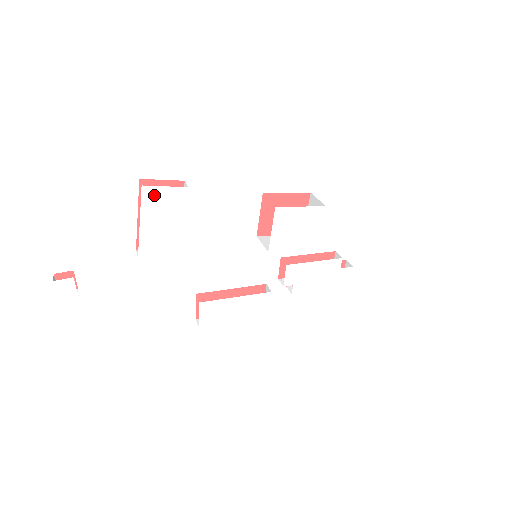
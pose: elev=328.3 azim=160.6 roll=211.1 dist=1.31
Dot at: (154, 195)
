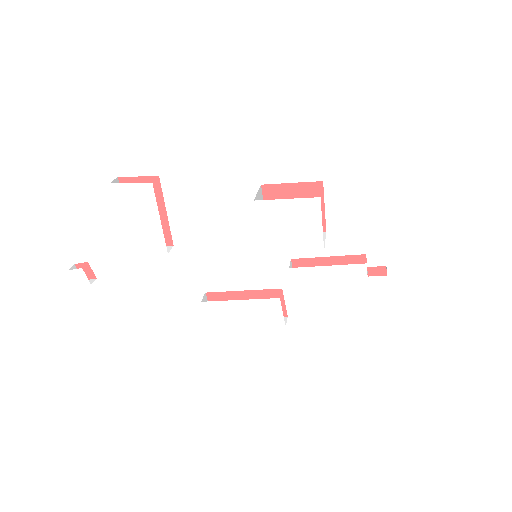
Dot at: (124, 192)
